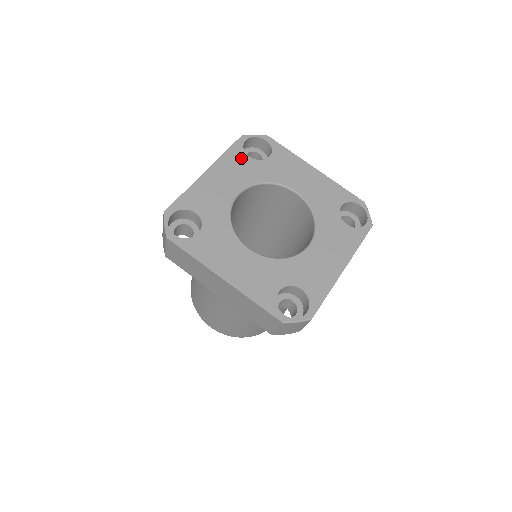
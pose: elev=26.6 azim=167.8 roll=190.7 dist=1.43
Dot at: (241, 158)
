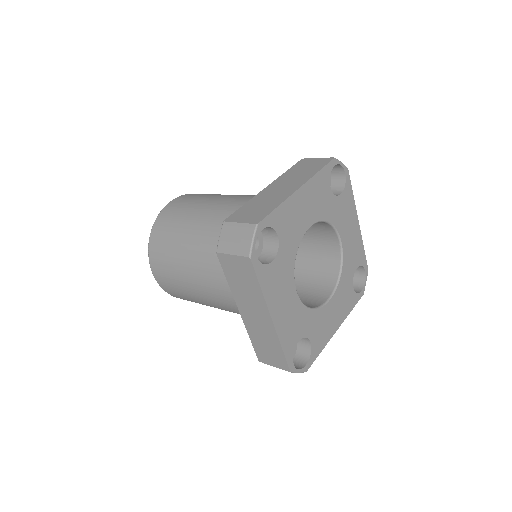
Dot at: (325, 185)
